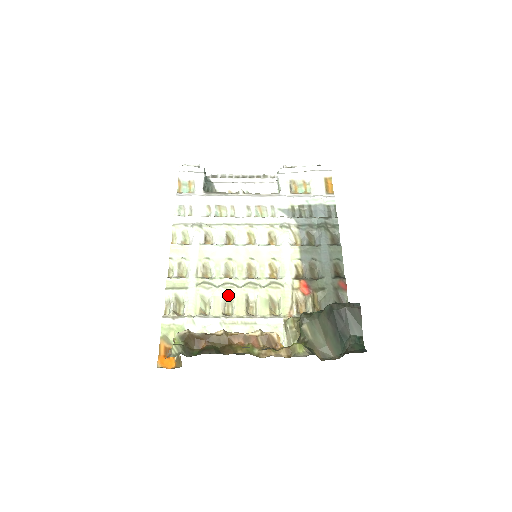
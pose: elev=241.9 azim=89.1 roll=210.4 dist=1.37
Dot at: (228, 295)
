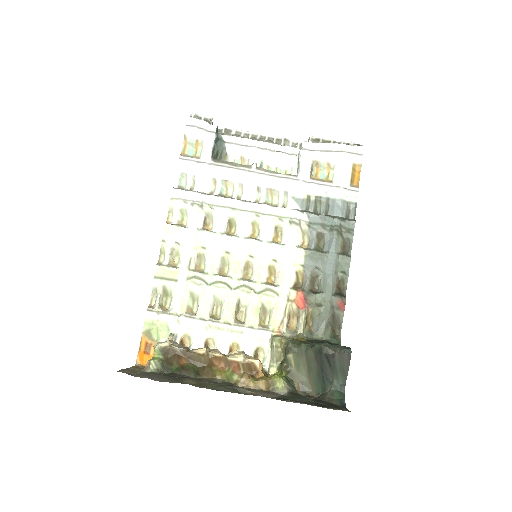
Dot at: (219, 295)
